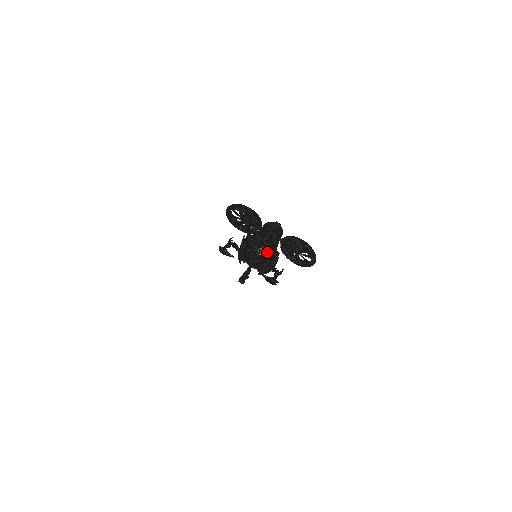
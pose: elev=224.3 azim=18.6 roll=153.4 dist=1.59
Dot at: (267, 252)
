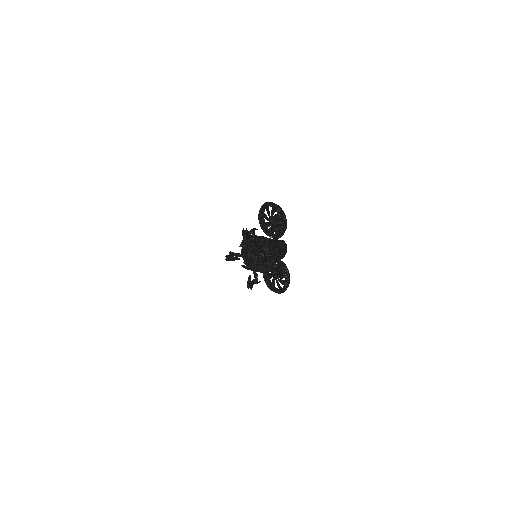
Dot at: (267, 264)
